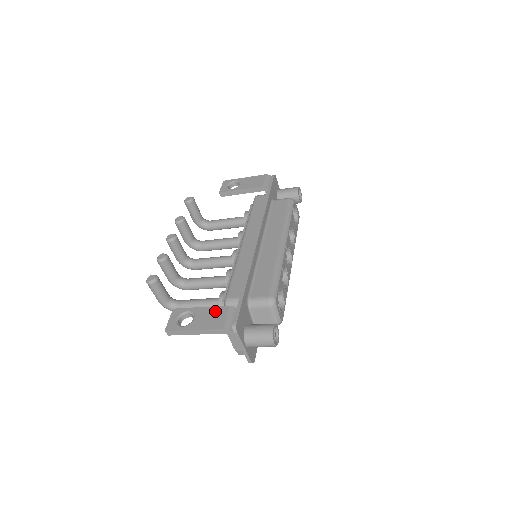
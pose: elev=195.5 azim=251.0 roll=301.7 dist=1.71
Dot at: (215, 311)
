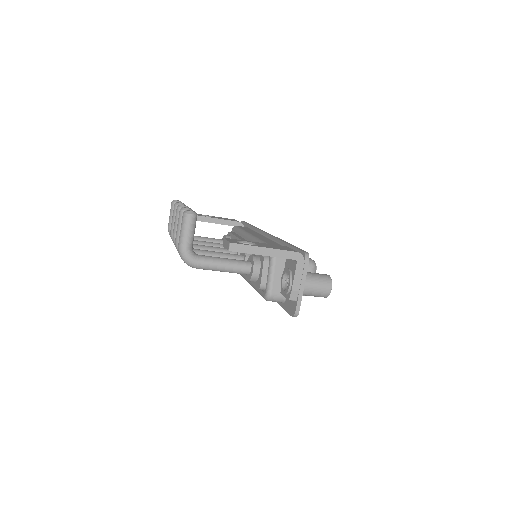
Dot at: (276, 245)
